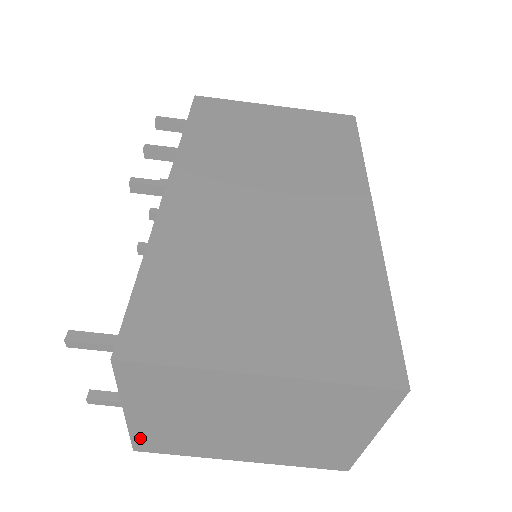
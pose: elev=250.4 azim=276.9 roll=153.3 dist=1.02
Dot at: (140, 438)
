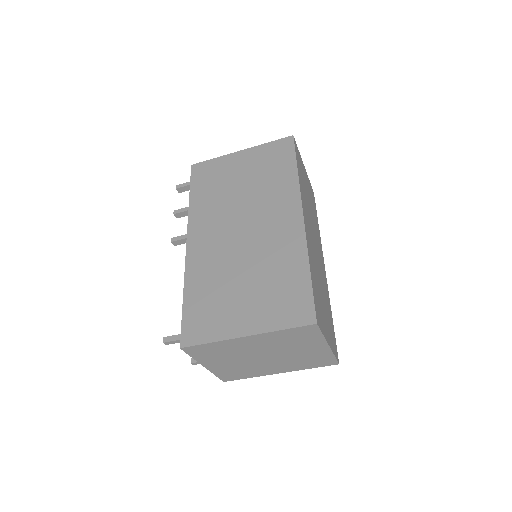
Dot at: (221, 375)
